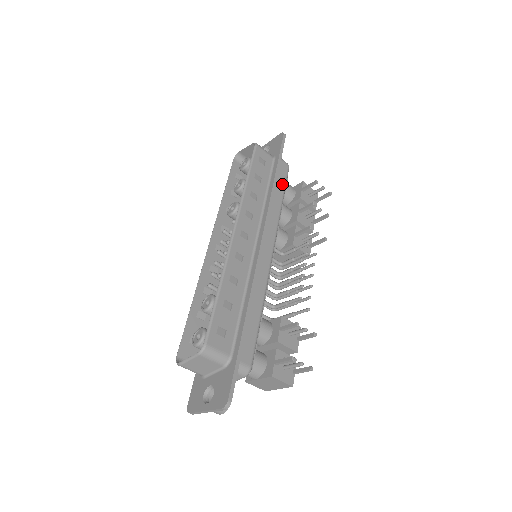
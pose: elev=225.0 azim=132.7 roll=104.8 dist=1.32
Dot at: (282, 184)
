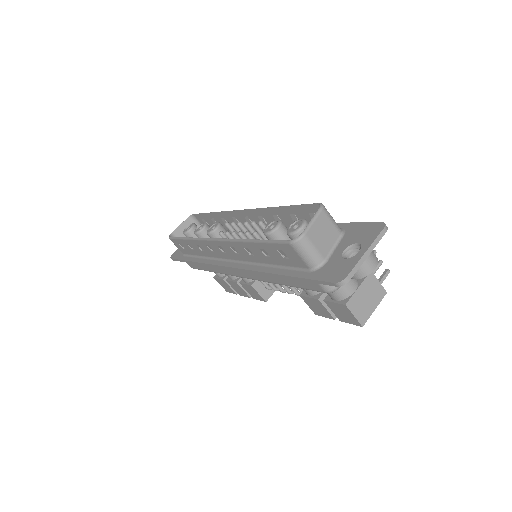
Dot at: occluded
